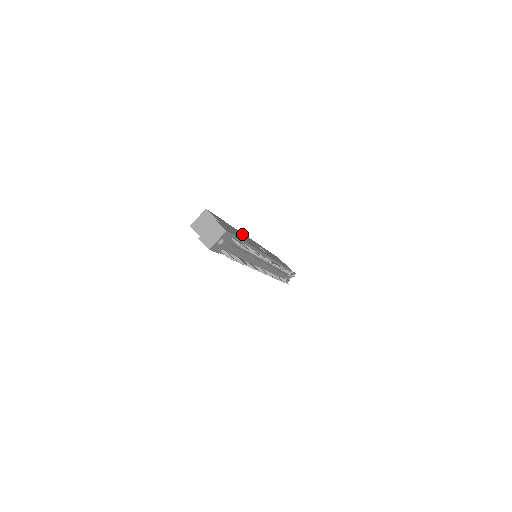
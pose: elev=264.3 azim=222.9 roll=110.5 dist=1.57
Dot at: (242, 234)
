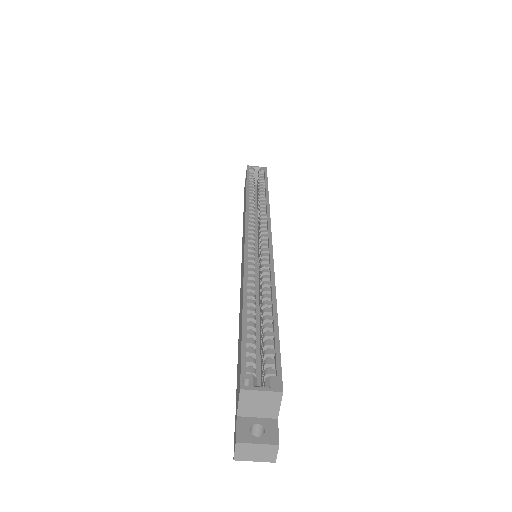
Dot at: occluded
